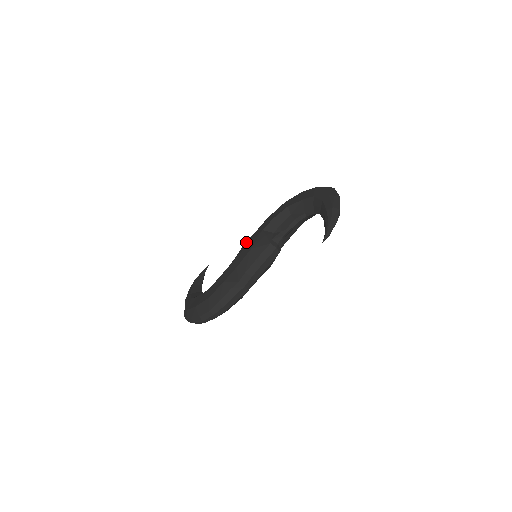
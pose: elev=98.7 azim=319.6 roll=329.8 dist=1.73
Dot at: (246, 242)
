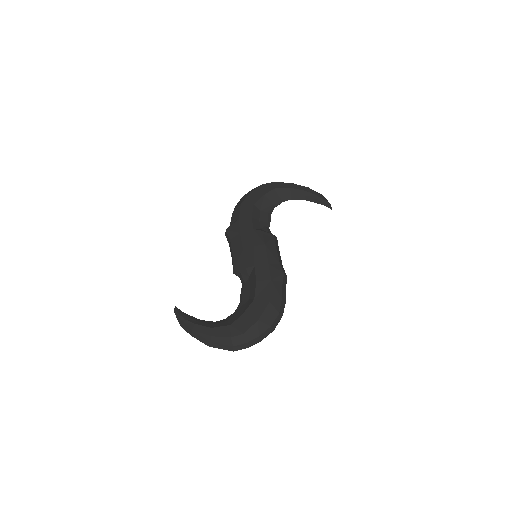
Dot at: (244, 246)
